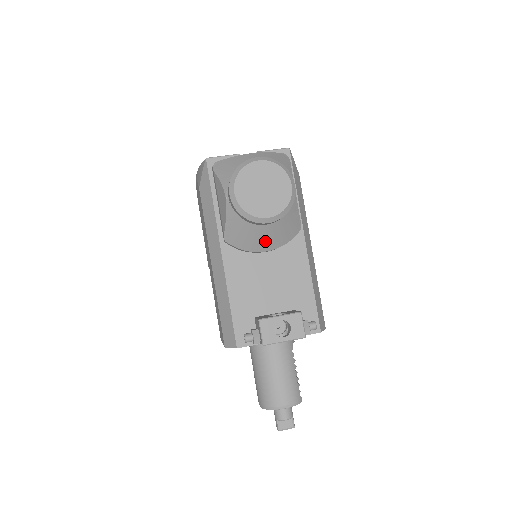
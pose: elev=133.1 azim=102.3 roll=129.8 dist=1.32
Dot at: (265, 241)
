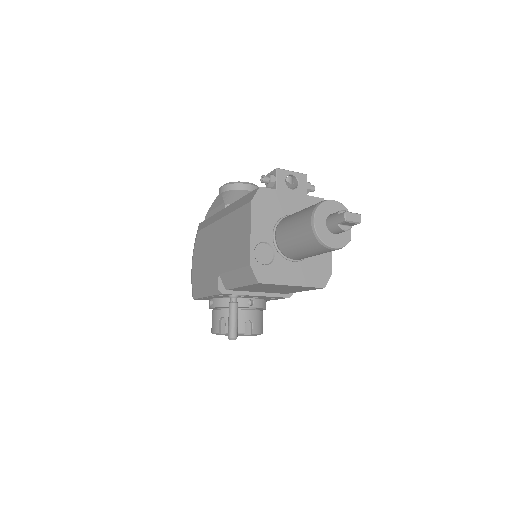
Dot at: occluded
